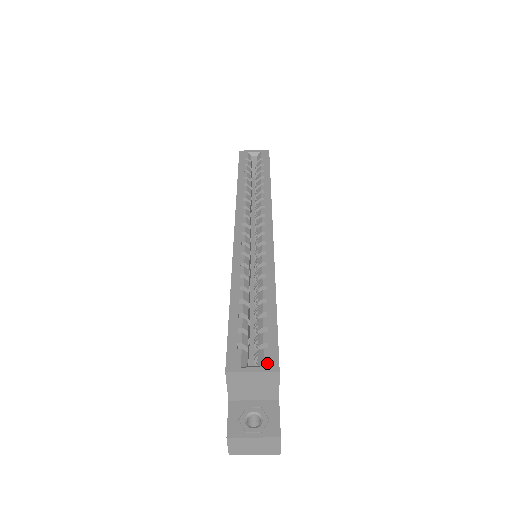
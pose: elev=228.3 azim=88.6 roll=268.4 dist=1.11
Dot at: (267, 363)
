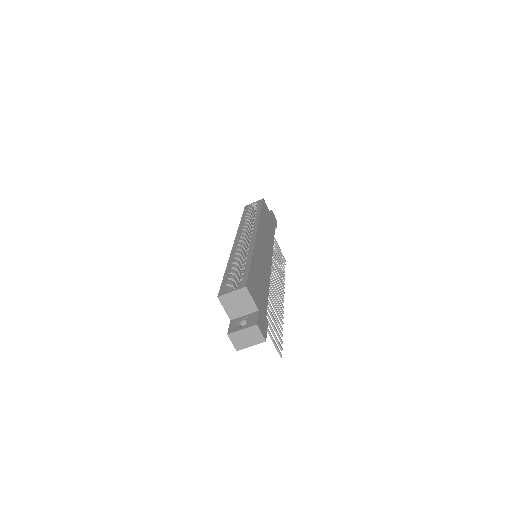
Dot at: (240, 286)
